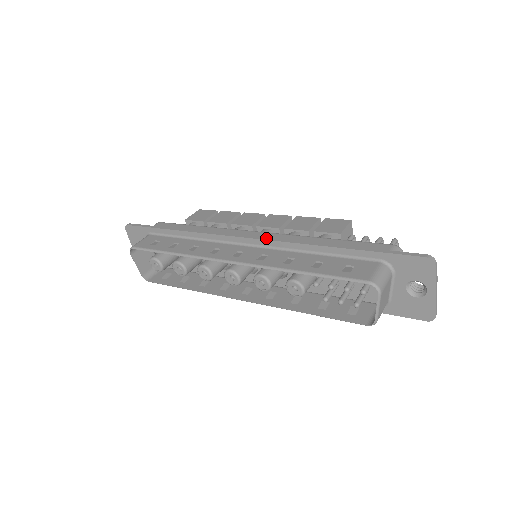
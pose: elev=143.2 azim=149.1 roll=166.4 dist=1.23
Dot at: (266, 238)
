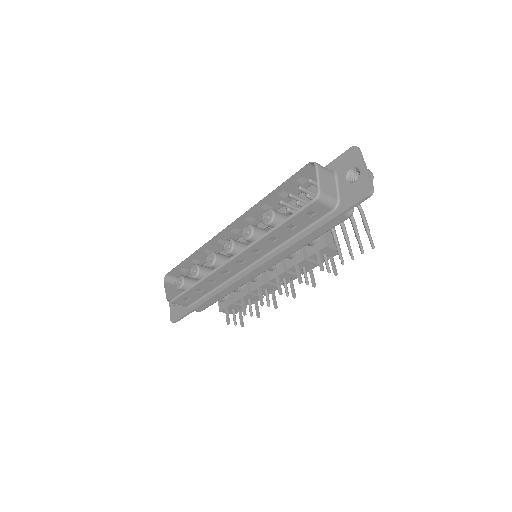
Dot at: occluded
